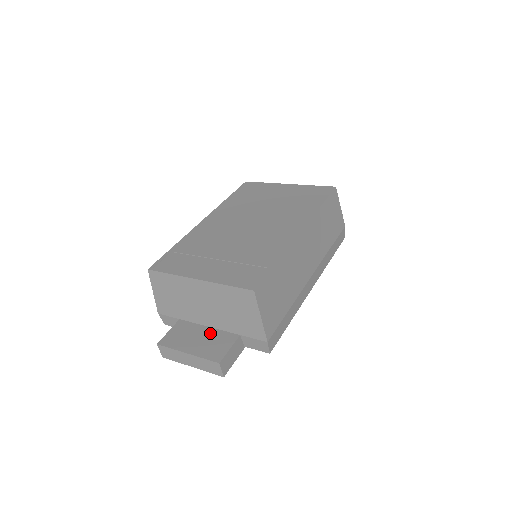
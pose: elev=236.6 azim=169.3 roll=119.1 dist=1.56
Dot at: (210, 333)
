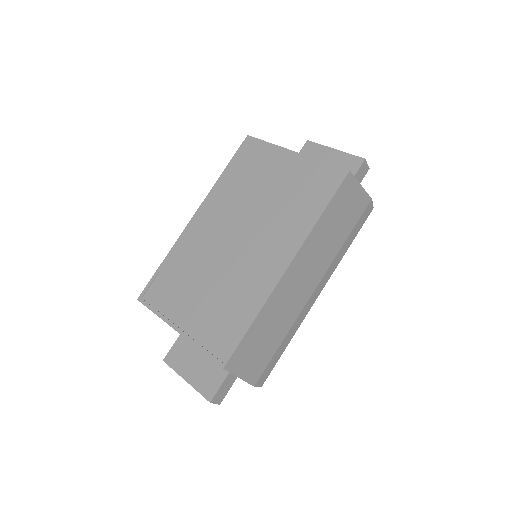
Dot at: (206, 359)
